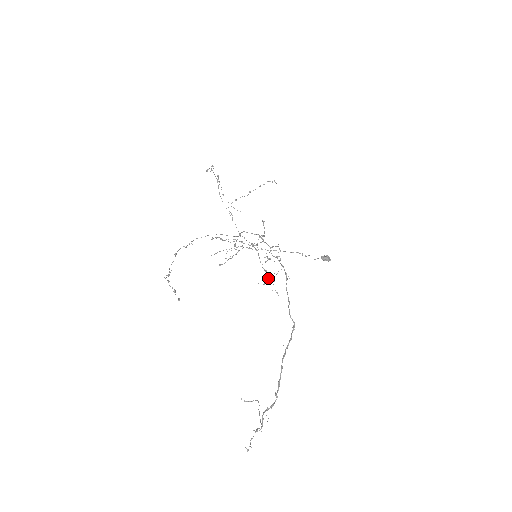
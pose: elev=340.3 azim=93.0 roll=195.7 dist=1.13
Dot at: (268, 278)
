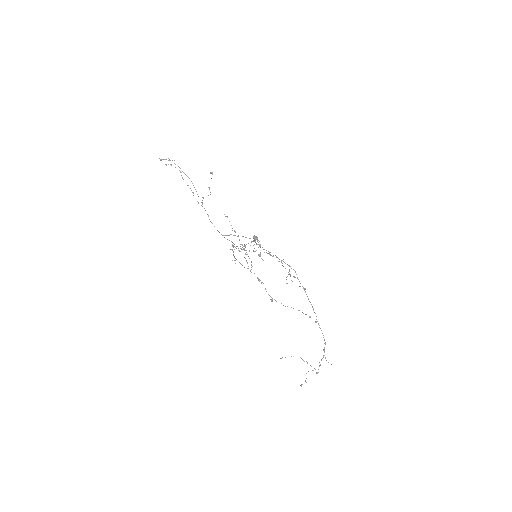
Dot at: occluded
